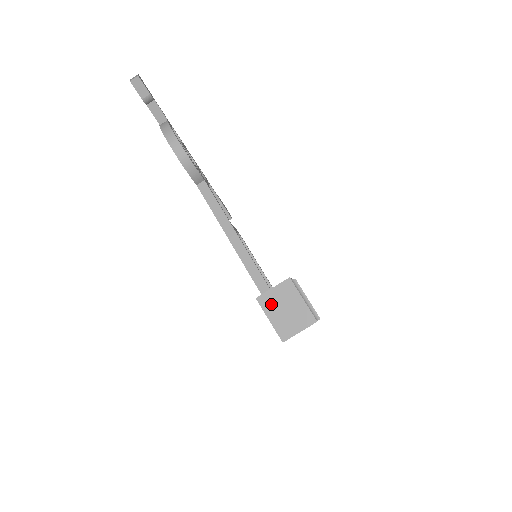
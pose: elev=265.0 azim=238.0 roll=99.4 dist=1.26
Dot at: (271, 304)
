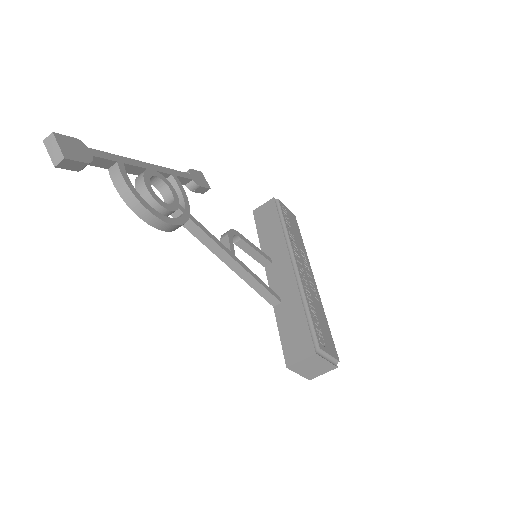
Dot at: (300, 368)
